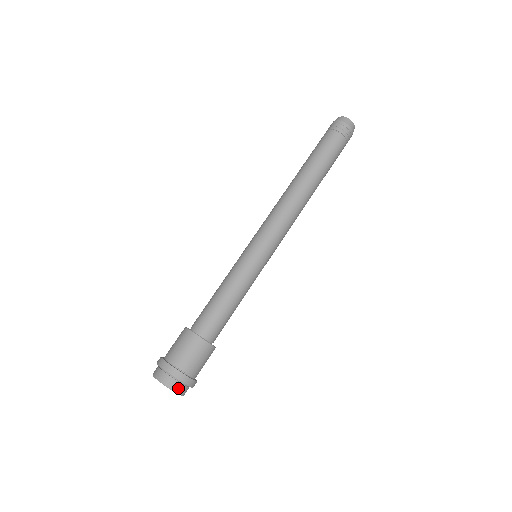
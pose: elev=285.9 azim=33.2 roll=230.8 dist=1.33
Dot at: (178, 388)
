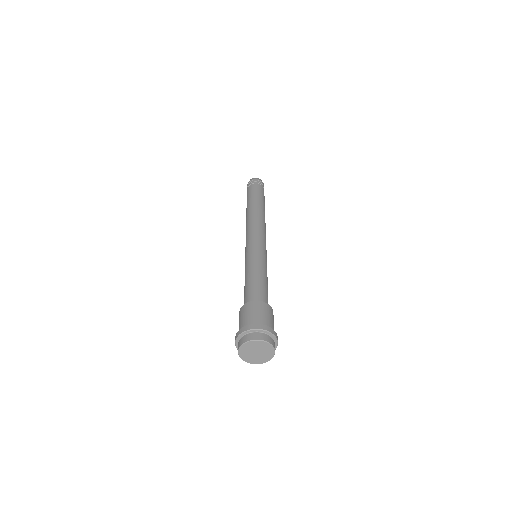
Dot at: (269, 340)
